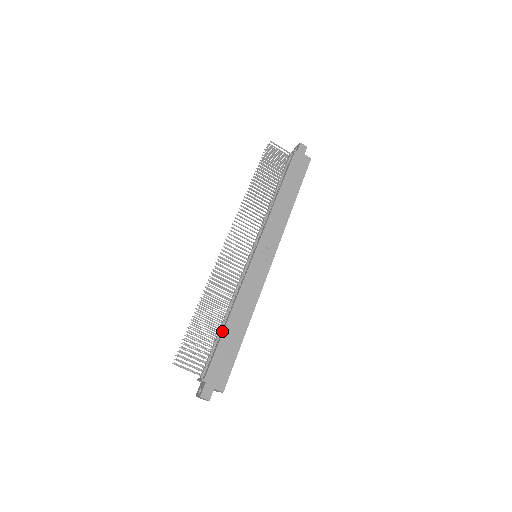
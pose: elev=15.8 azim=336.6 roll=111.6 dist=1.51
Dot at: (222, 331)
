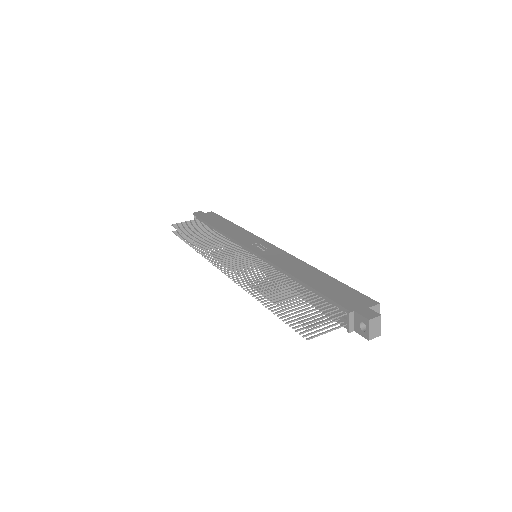
Dot at: (306, 287)
